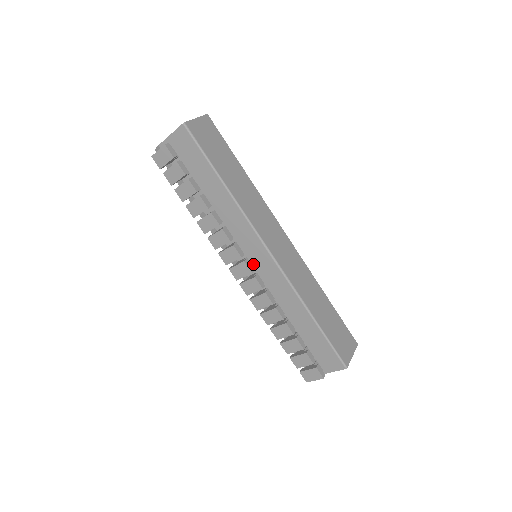
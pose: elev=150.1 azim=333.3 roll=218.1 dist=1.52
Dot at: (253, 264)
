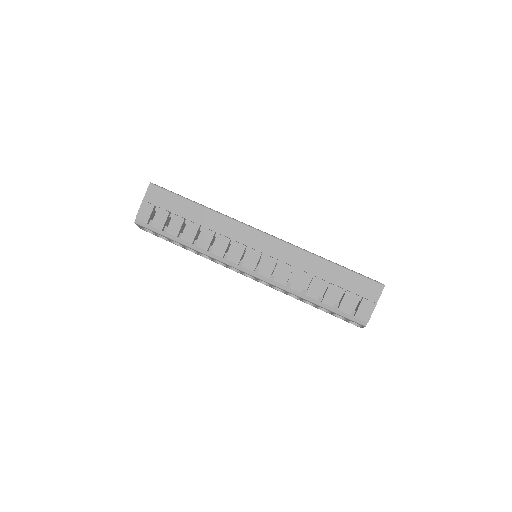
Dot at: occluded
